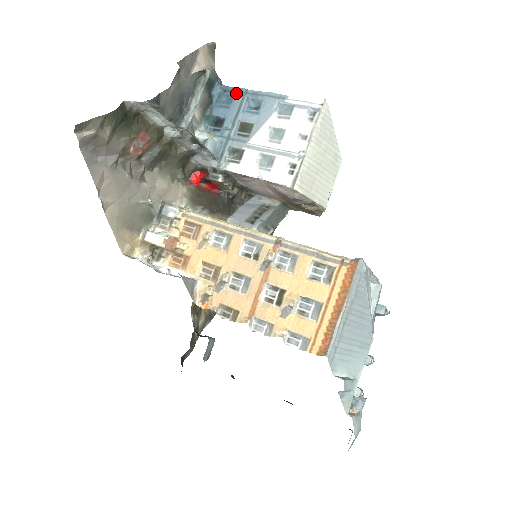
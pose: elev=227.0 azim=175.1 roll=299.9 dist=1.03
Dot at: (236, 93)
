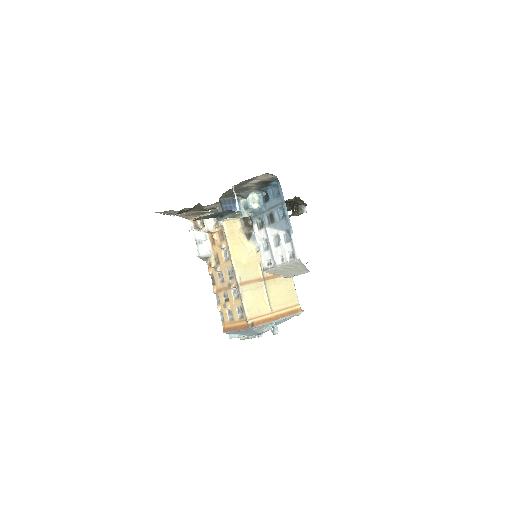
Dot at: (280, 197)
